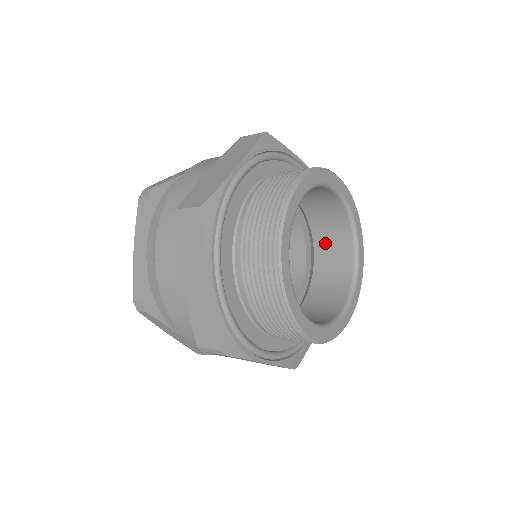
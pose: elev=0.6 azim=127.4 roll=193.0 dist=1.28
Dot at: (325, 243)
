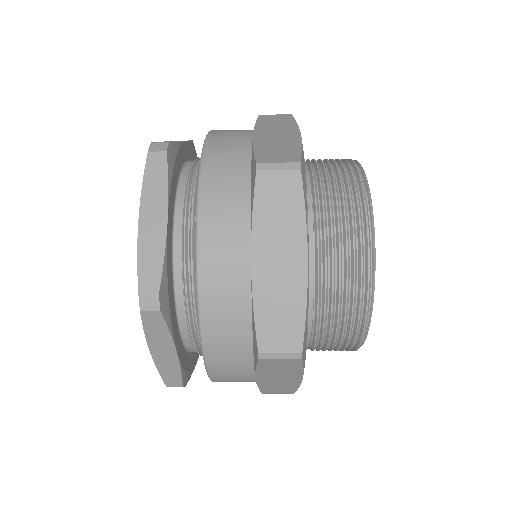
Dot at: occluded
